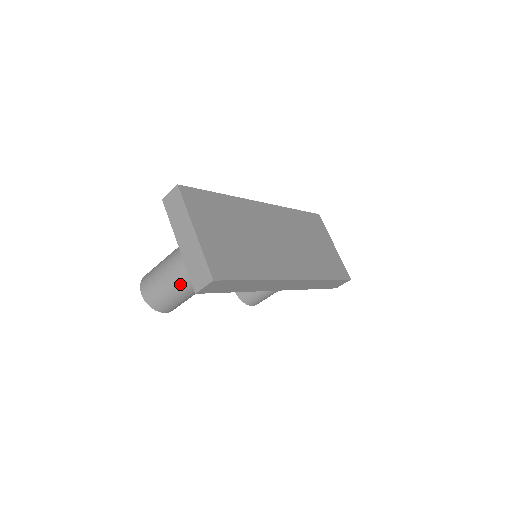
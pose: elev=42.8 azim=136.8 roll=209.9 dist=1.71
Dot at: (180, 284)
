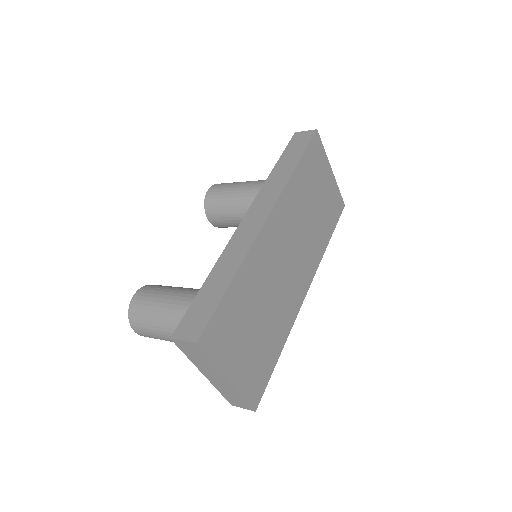
Dot at: occluded
